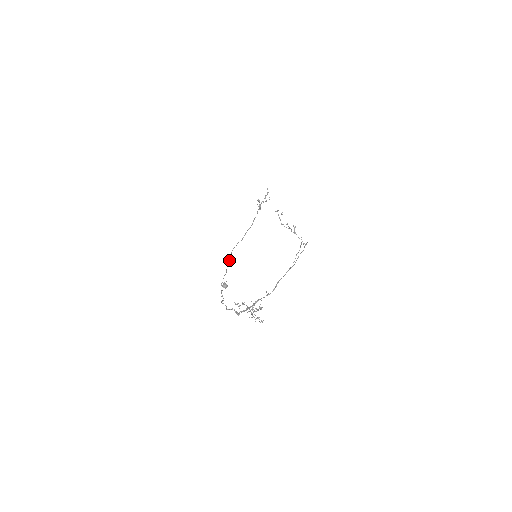
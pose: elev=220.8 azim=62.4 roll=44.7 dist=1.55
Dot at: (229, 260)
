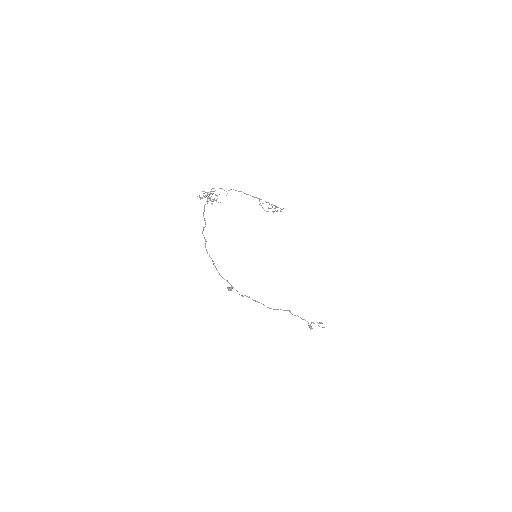
Dot at: (247, 296)
